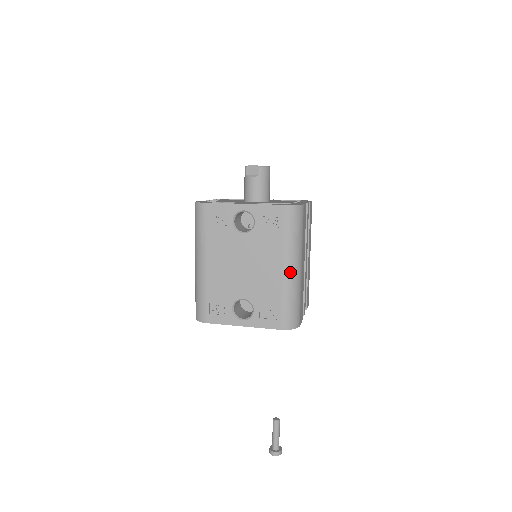
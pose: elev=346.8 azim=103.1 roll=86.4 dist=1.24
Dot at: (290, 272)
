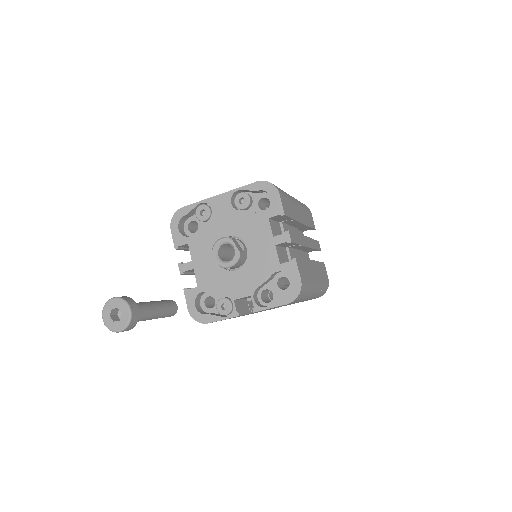
Dot at: occluded
